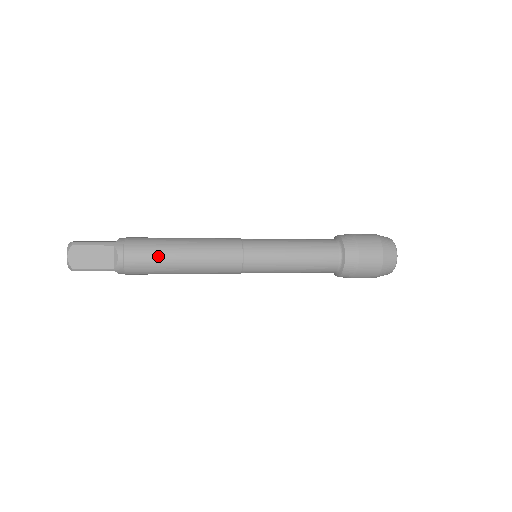
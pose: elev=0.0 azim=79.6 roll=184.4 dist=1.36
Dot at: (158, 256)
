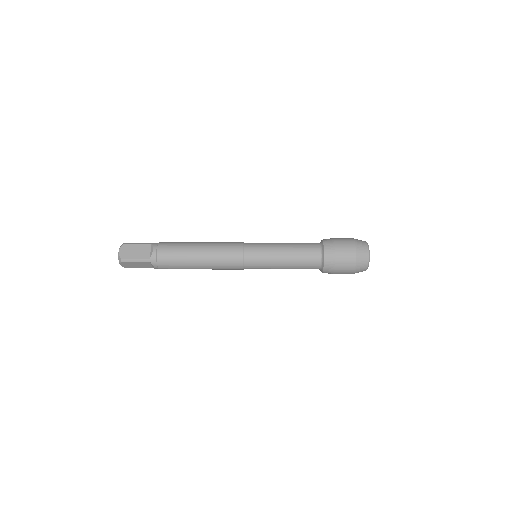
Dot at: (181, 249)
